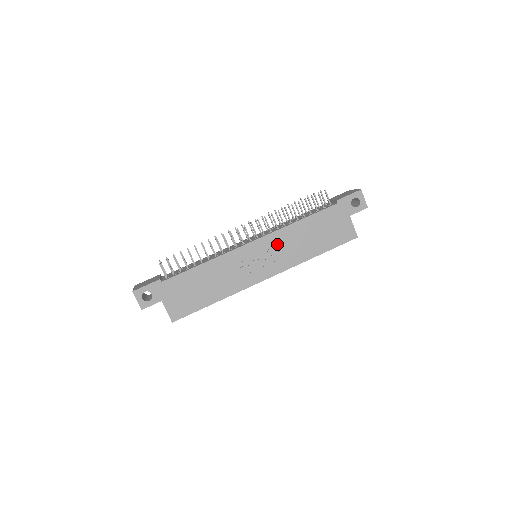
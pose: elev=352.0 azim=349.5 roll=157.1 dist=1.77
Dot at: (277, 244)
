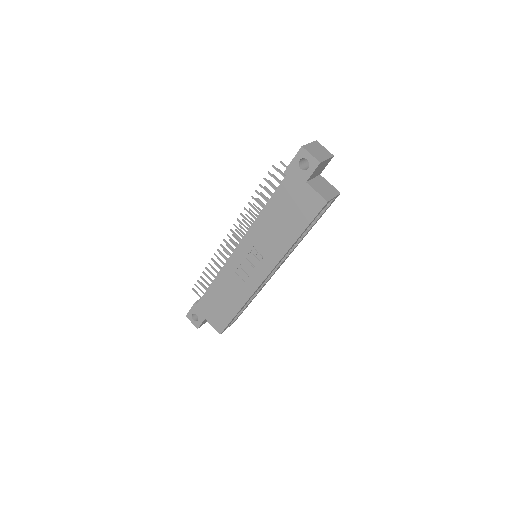
Dot at: (256, 242)
